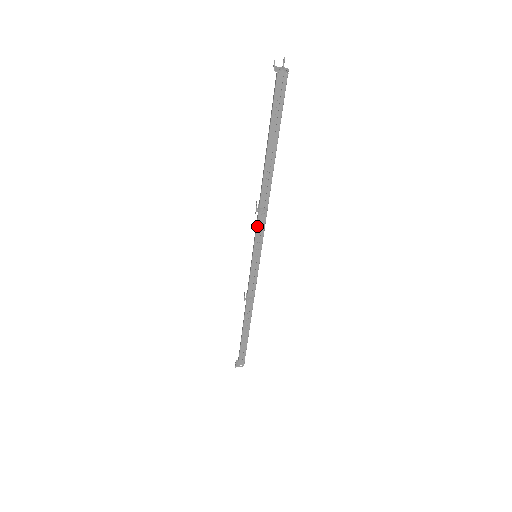
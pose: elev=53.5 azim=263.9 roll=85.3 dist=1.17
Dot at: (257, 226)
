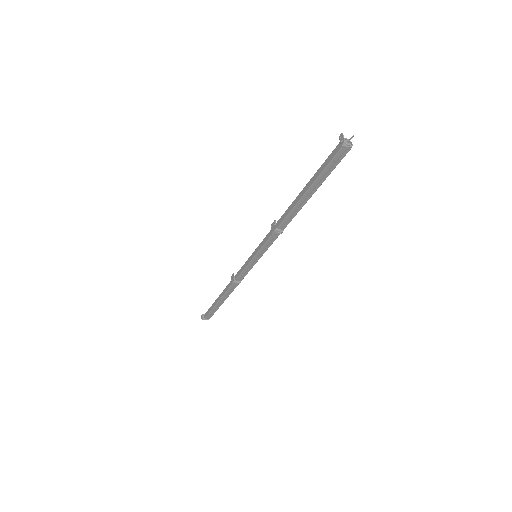
Dot at: (268, 240)
